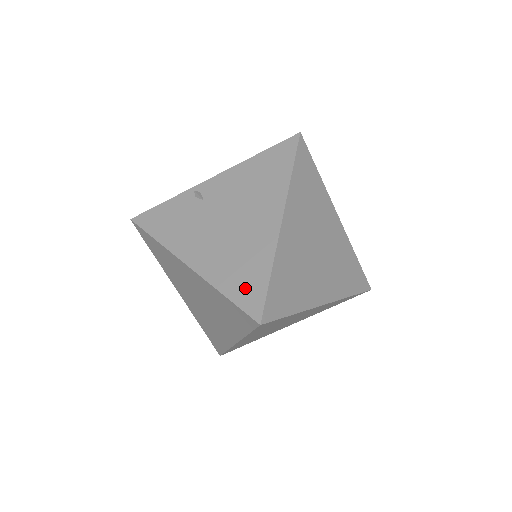
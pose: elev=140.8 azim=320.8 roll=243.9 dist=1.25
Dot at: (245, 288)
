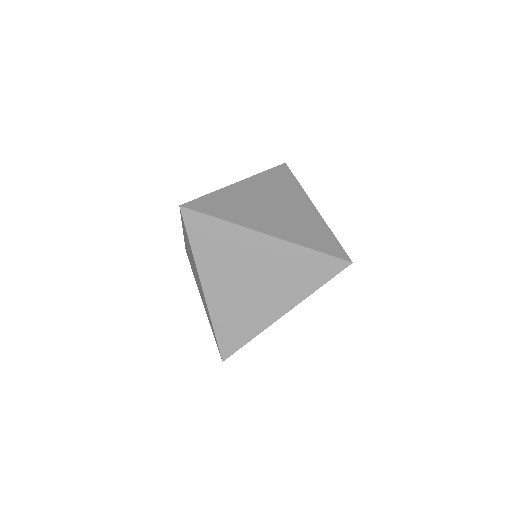
Dot at: occluded
